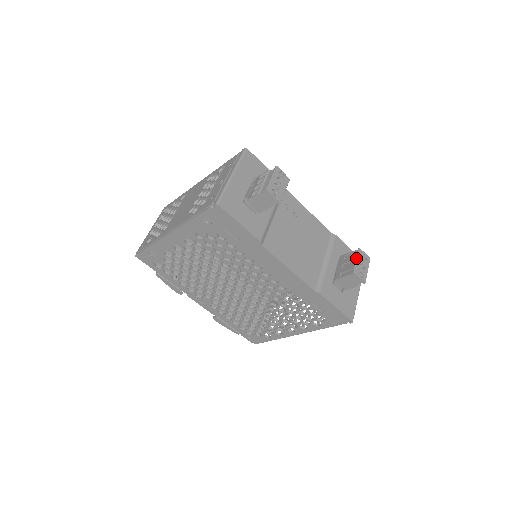
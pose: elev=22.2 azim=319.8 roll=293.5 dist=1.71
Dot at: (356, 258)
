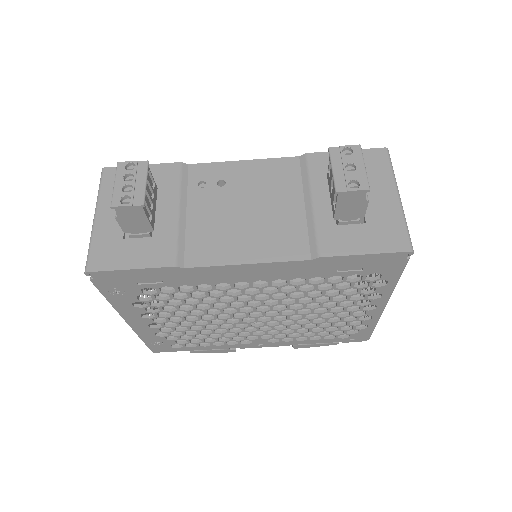
Dot at: occluded
